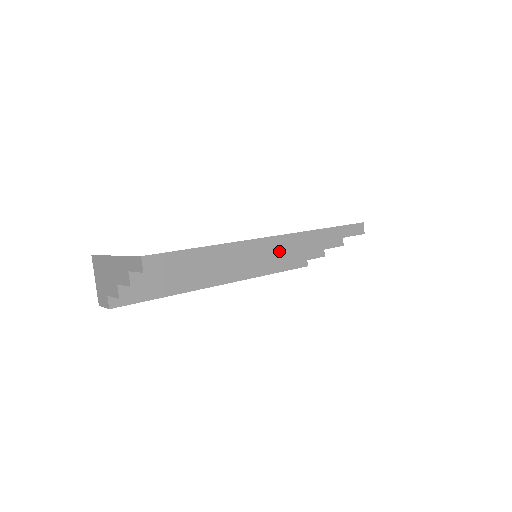
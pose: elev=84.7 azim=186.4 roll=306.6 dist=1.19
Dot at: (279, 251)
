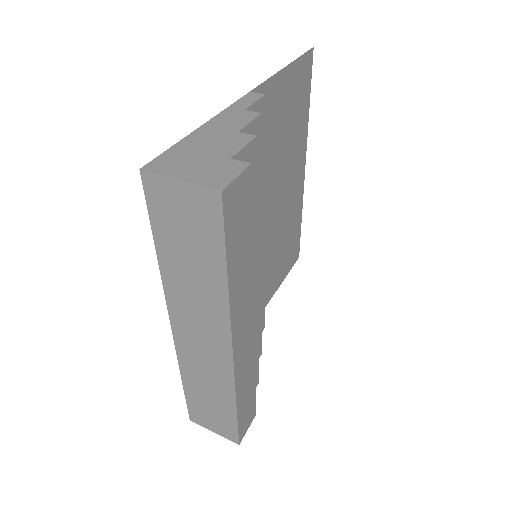
Dot at: occluded
